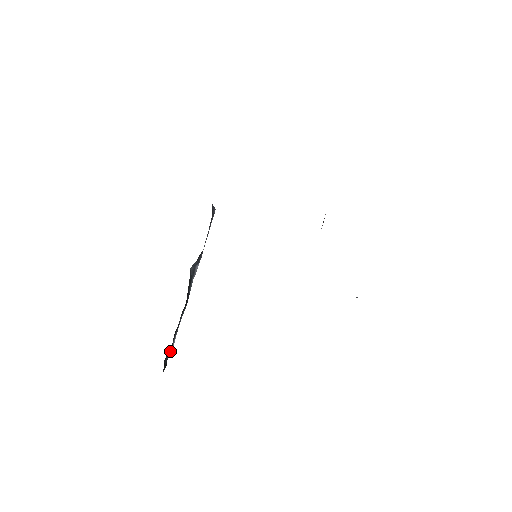
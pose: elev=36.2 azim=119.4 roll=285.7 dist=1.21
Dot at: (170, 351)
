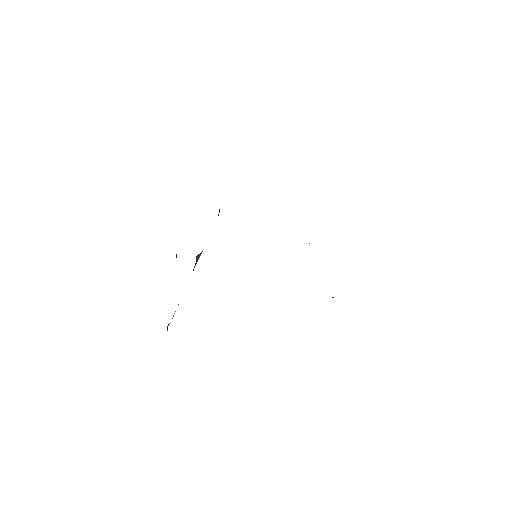
Dot at: occluded
